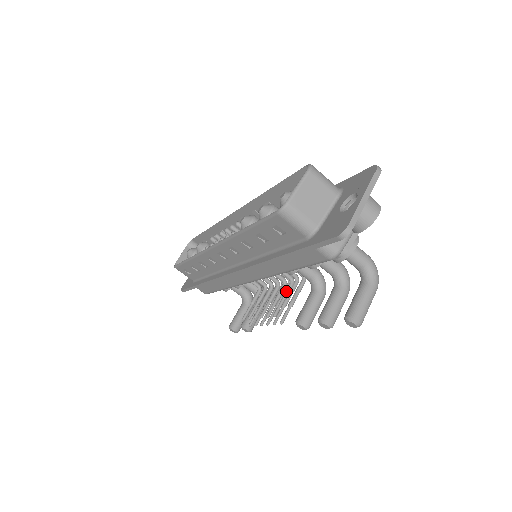
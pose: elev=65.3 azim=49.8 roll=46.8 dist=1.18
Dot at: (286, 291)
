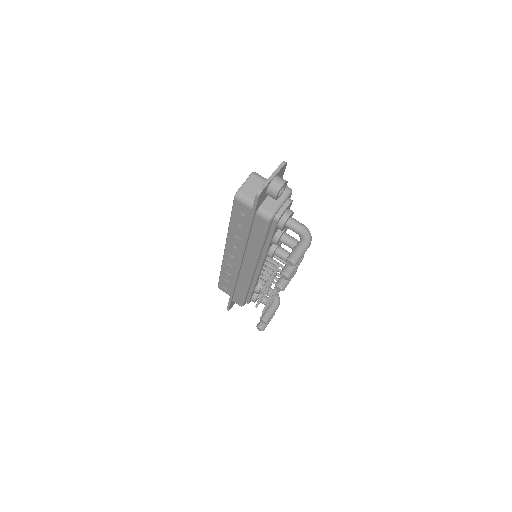
Dot at: (273, 272)
